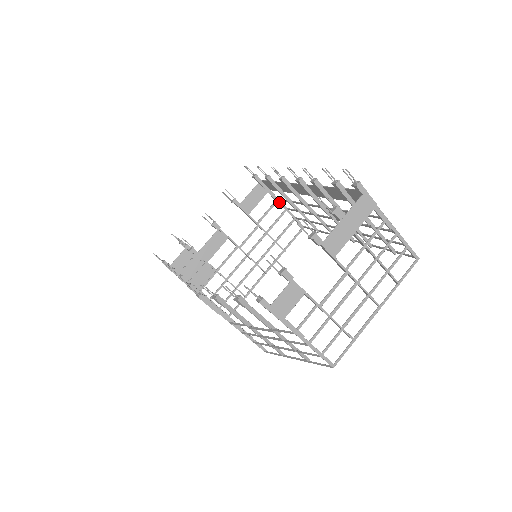
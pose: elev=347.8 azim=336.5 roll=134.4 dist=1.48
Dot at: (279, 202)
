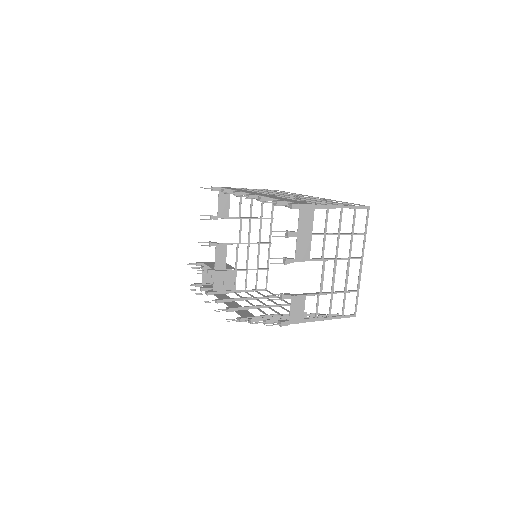
Dot at: occluded
